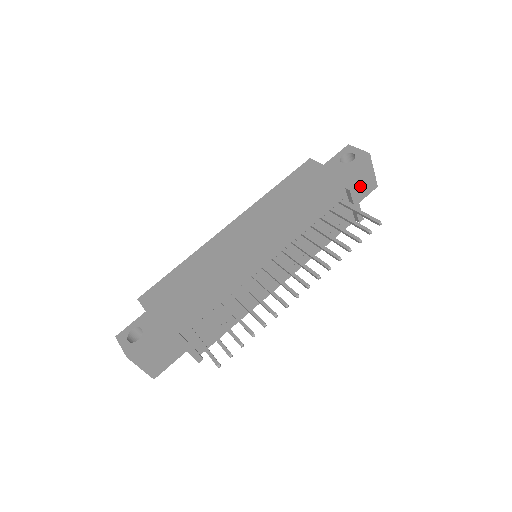
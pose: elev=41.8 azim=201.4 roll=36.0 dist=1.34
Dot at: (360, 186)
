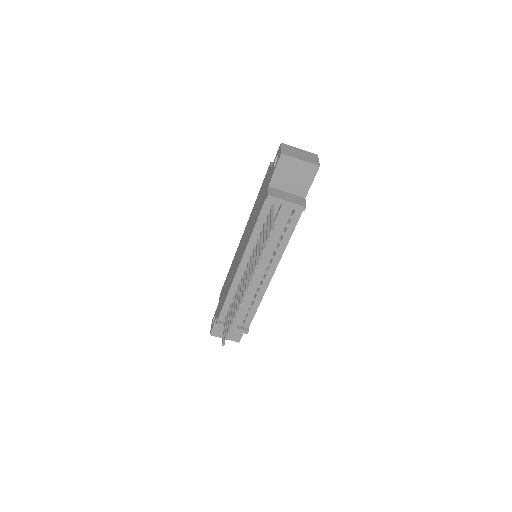
Dot at: (298, 177)
